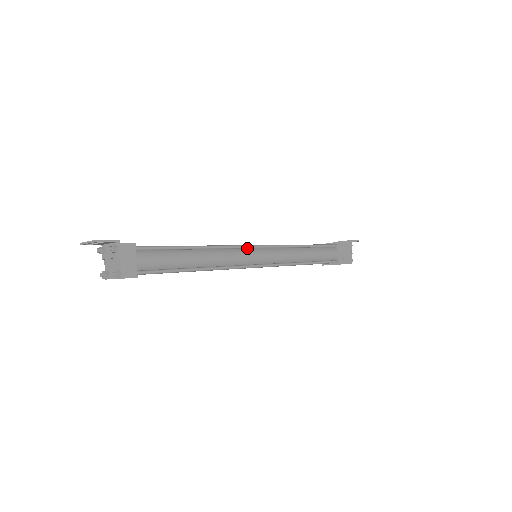
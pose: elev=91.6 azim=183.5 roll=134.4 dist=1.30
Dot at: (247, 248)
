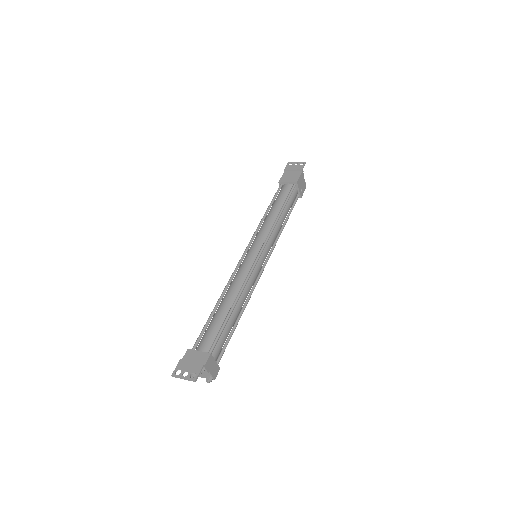
Dot at: (255, 265)
